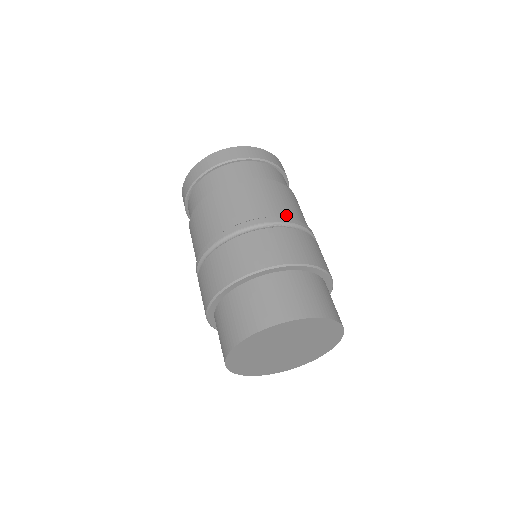
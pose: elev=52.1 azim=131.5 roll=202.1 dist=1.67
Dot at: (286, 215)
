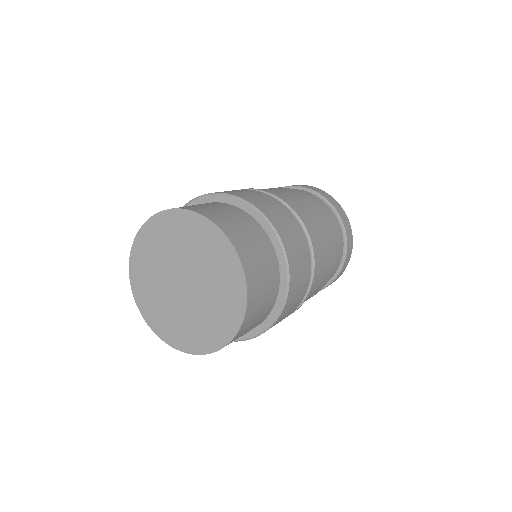
Dot at: occluded
